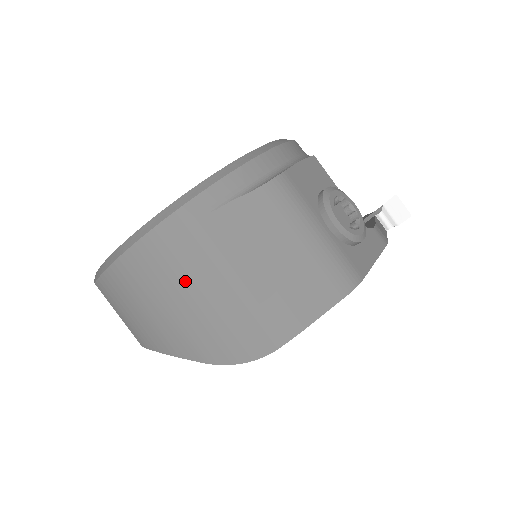
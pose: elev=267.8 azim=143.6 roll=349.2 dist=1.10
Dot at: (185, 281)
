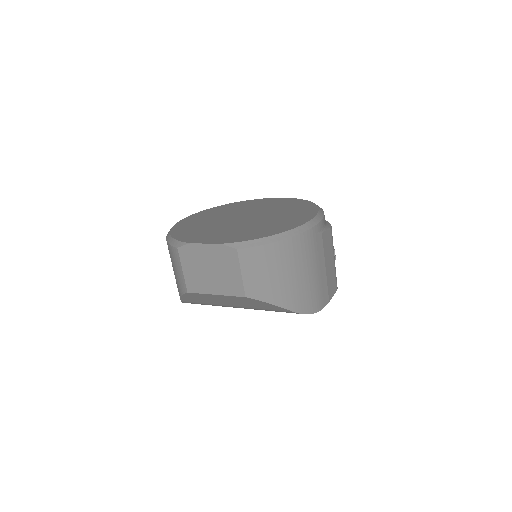
Dot at: (304, 265)
